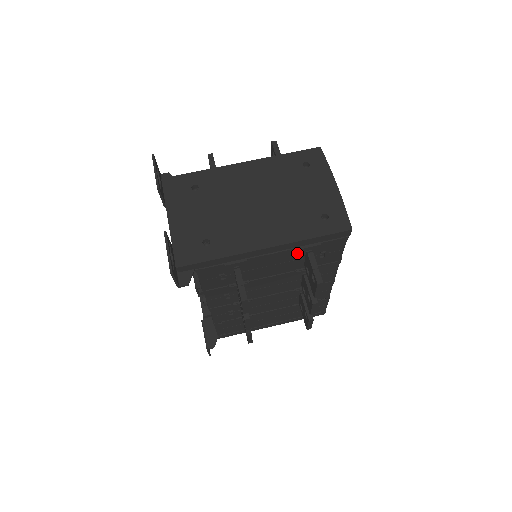
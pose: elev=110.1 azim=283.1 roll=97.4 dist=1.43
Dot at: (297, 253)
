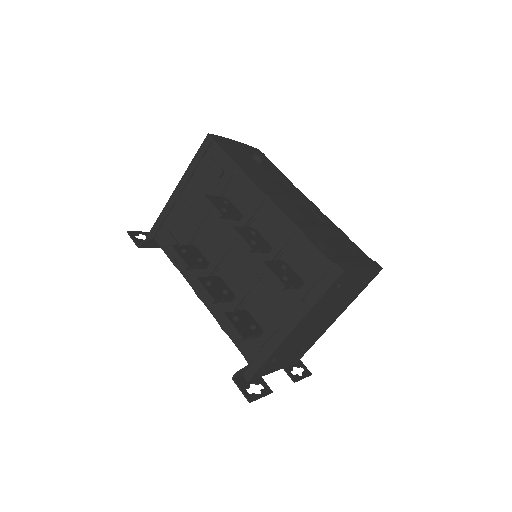
Dot at: occluded
